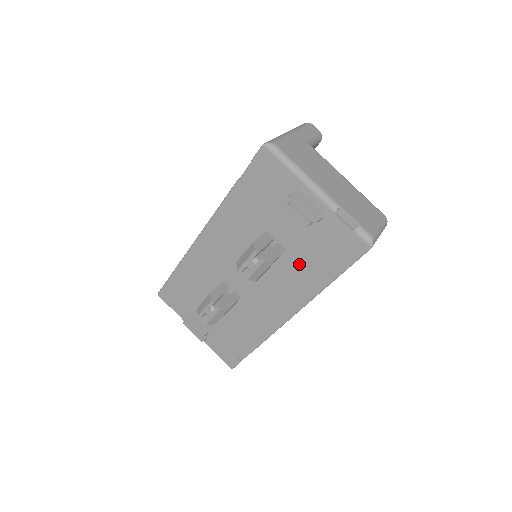
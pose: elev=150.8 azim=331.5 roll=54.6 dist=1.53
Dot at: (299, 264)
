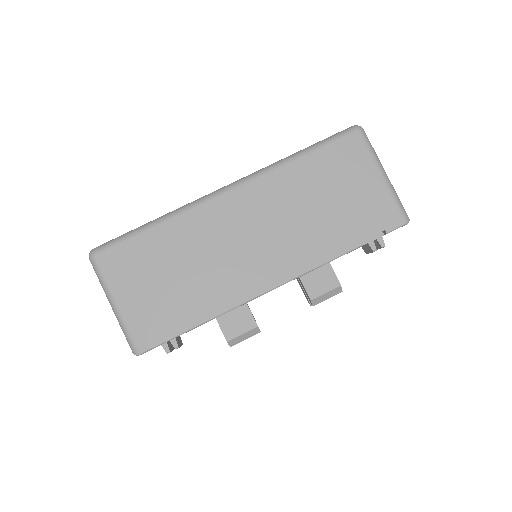
Dot at: occluded
